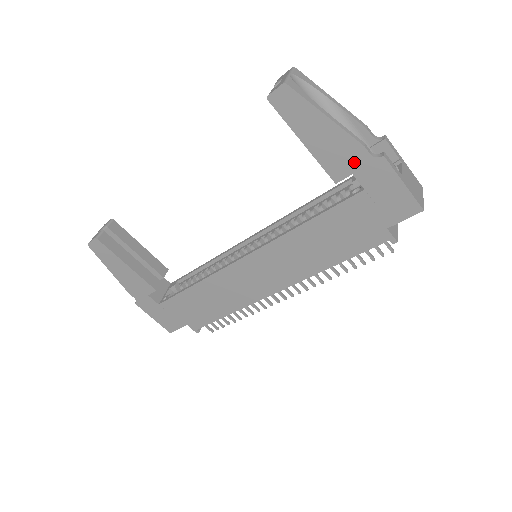
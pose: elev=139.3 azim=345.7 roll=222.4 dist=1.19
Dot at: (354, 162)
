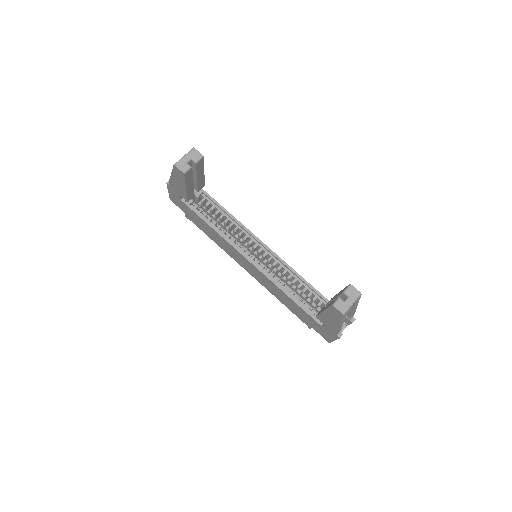
Dot at: (330, 327)
